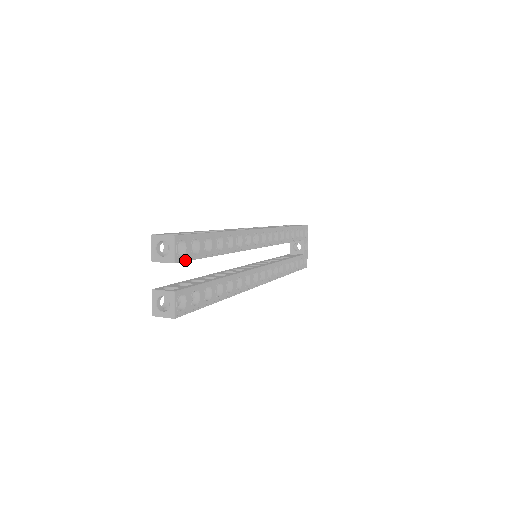
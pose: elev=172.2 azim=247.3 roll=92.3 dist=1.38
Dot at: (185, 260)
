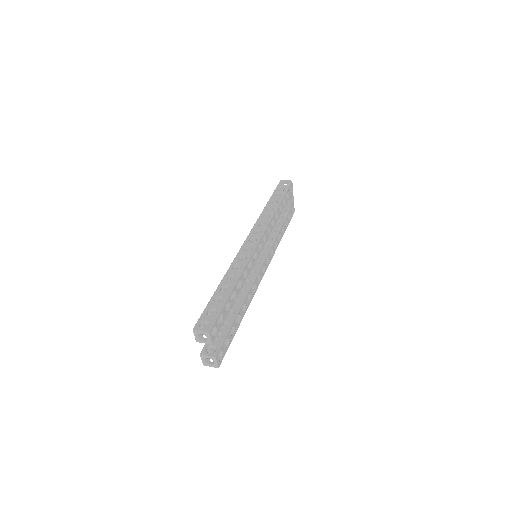
Dot at: occluded
